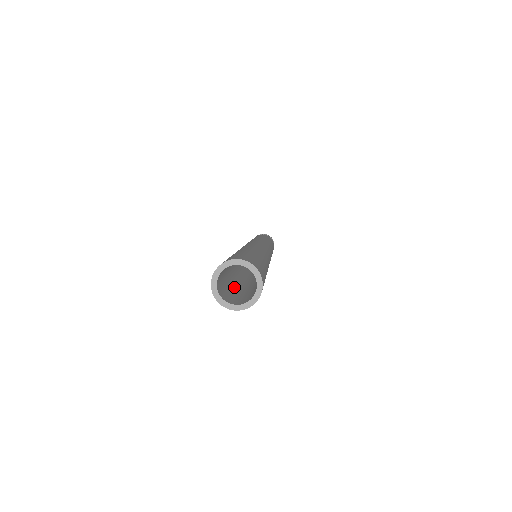
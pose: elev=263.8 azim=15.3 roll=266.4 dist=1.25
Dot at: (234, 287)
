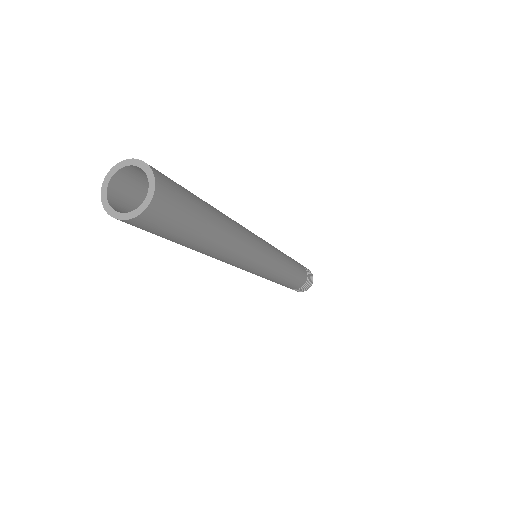
Dot at: occluded
